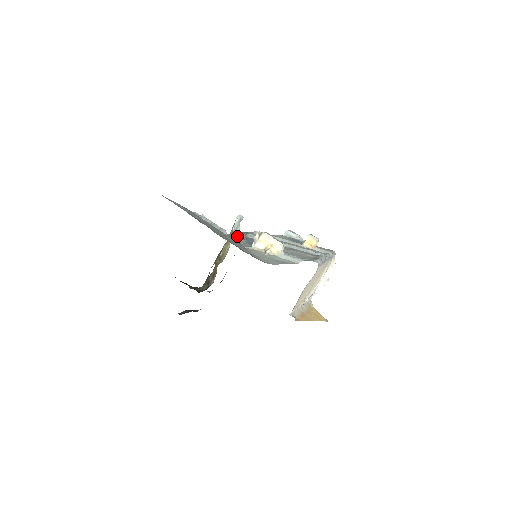
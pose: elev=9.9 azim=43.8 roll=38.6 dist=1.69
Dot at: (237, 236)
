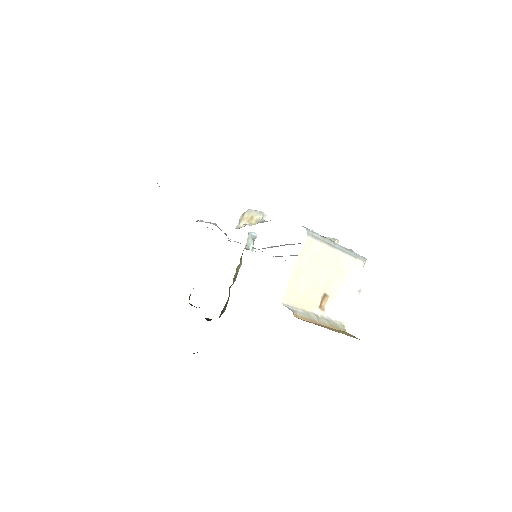
Dot at: occluded
